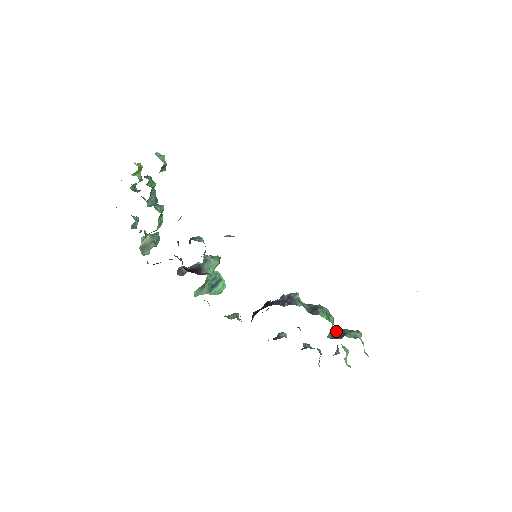
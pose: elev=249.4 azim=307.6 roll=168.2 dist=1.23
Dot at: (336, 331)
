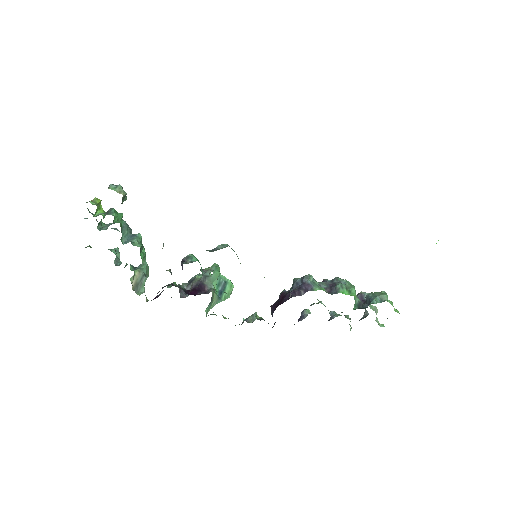
Dot at: (360, 296)
